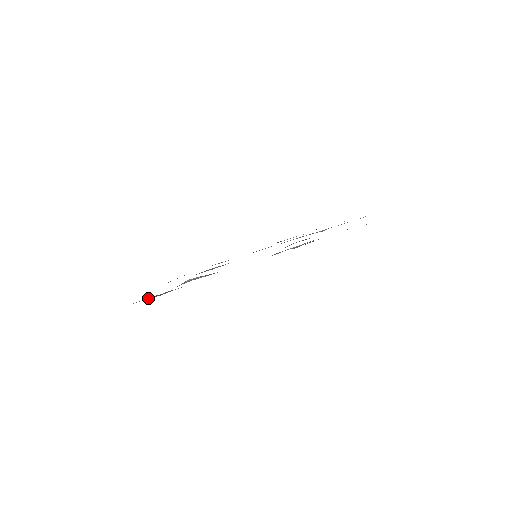
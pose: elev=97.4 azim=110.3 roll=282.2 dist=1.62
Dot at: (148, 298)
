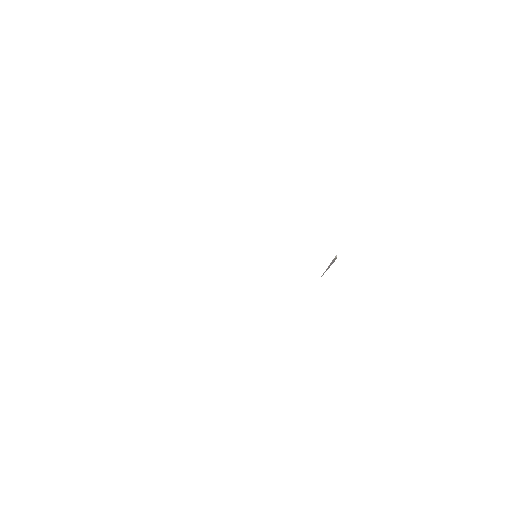
Dot at: occluded
